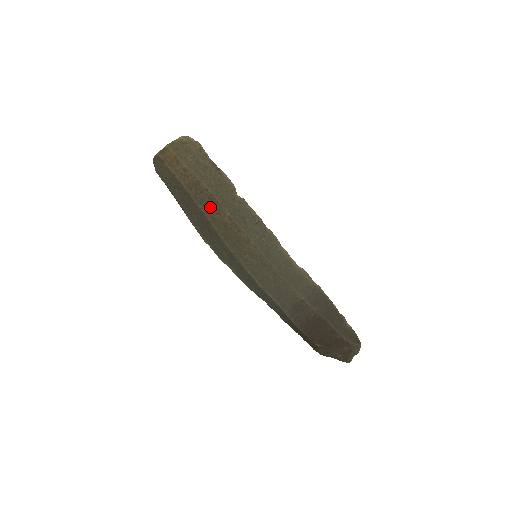
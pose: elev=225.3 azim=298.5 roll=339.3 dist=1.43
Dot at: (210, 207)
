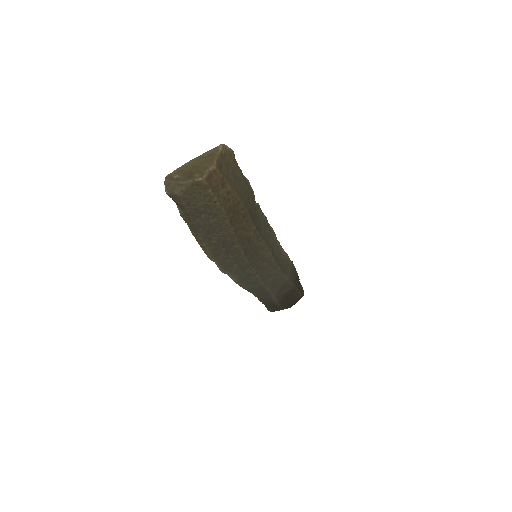
Dot at: (241, 226)
